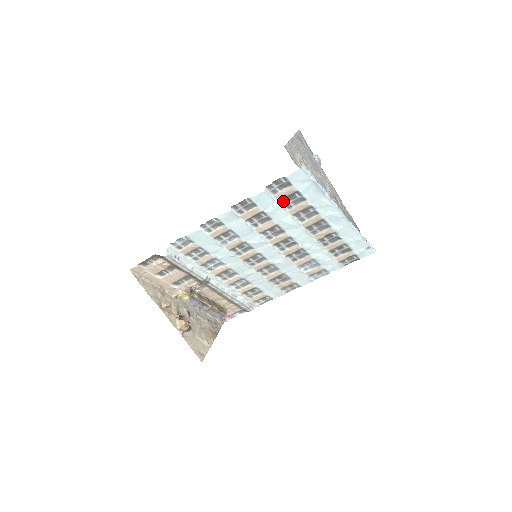
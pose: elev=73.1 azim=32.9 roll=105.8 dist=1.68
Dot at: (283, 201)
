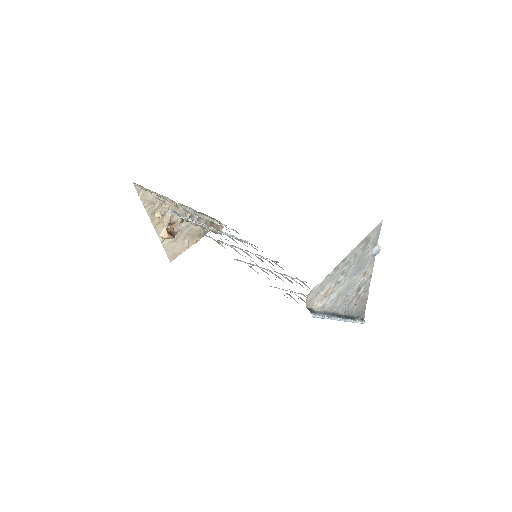
Dot at: occluded
